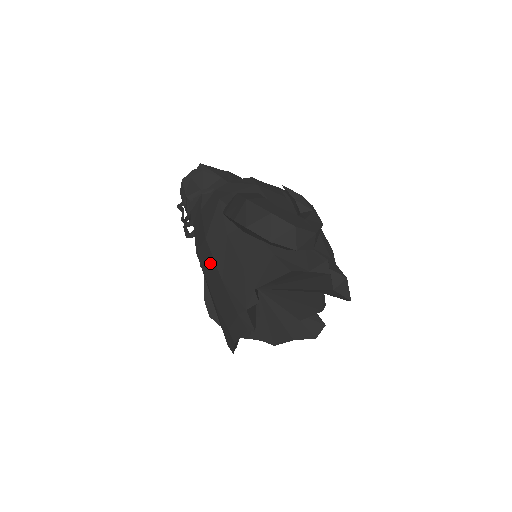
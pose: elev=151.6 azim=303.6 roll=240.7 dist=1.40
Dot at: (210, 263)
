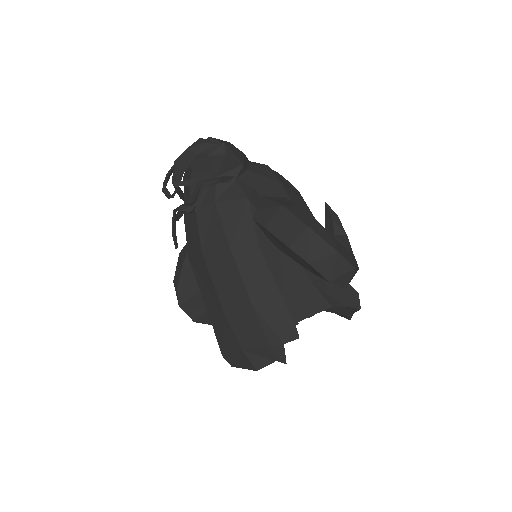
Dot at: (231, 276)
